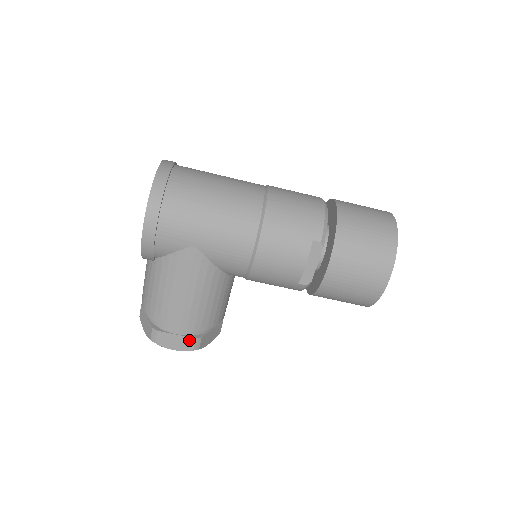
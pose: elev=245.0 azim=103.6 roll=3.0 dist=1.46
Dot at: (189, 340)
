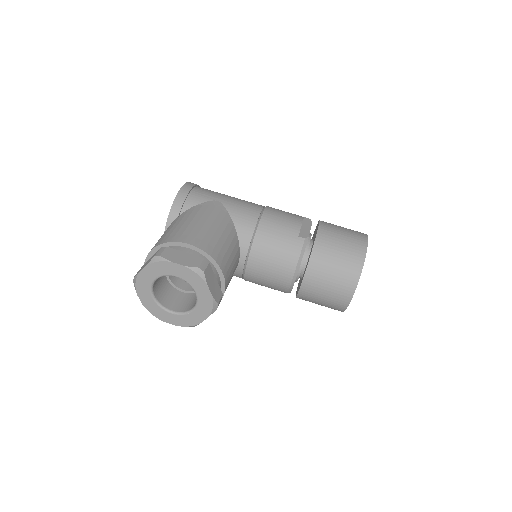
Dot at: (197, 259)
